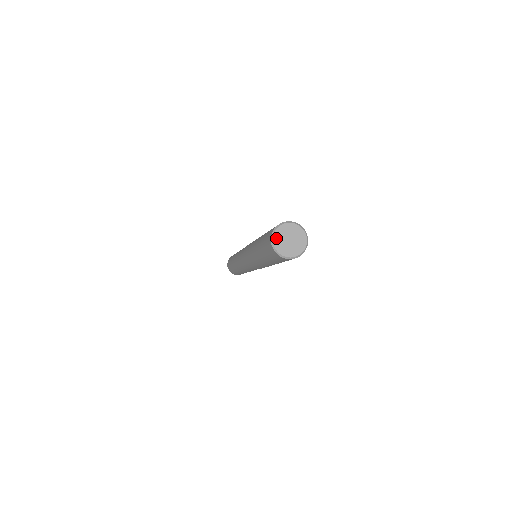
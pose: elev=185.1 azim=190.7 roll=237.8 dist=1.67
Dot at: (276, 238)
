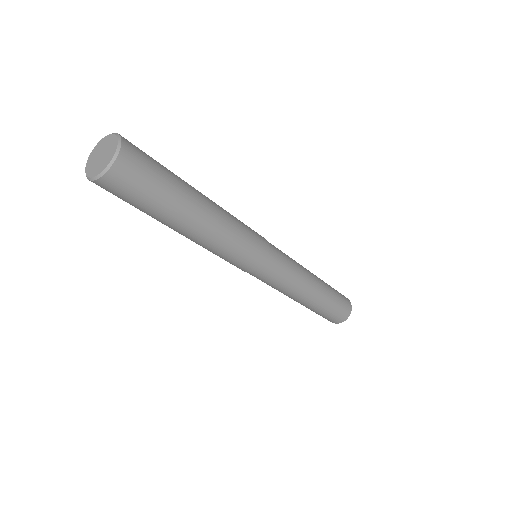
Dot at: (90, 173)
